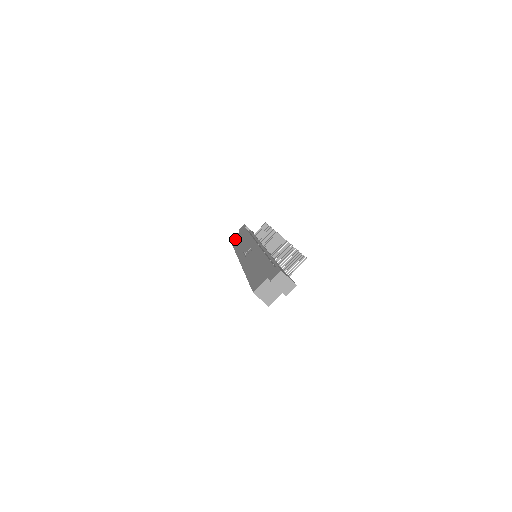
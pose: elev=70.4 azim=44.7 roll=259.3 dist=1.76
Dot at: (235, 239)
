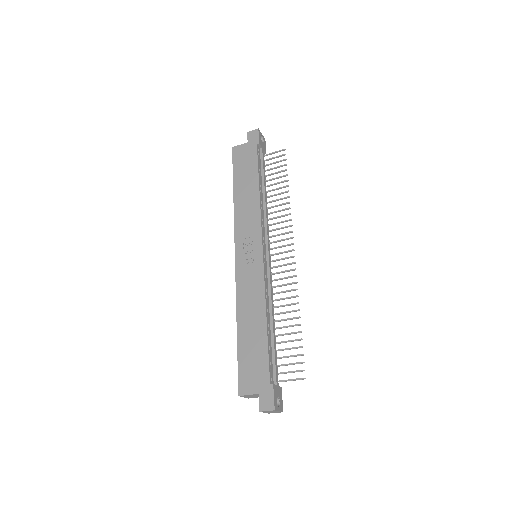
Dot at: (239, 160)
